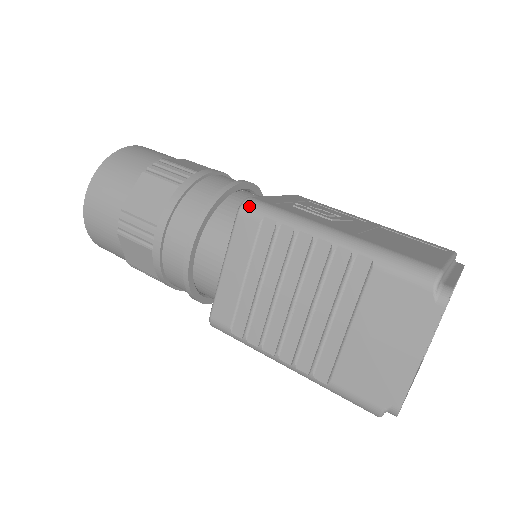
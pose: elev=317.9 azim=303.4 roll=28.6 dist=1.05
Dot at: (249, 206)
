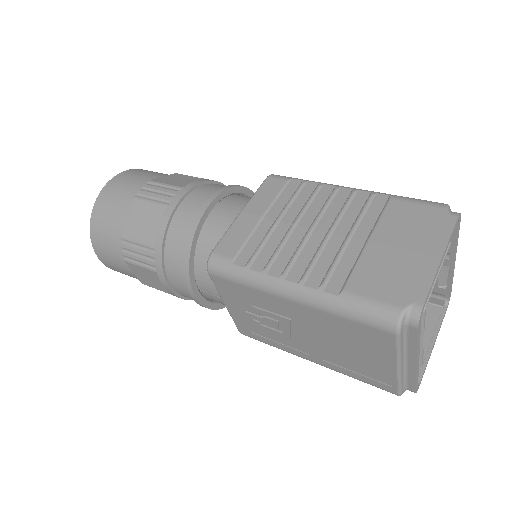
Dot at: (278, 175)
